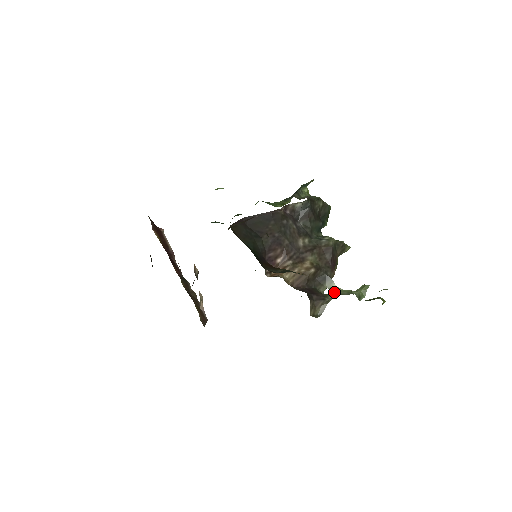
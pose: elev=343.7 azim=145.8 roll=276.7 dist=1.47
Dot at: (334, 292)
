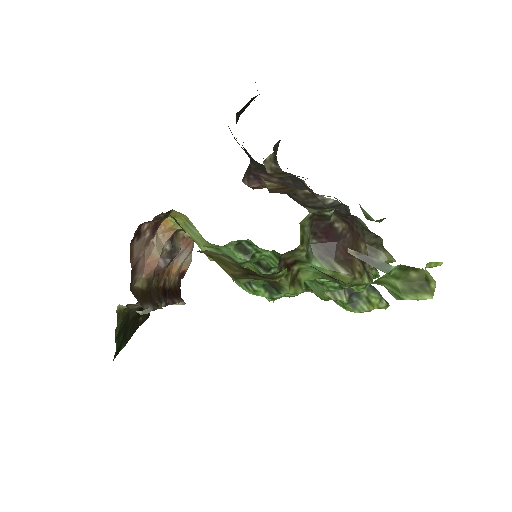
Dot at: occluded
